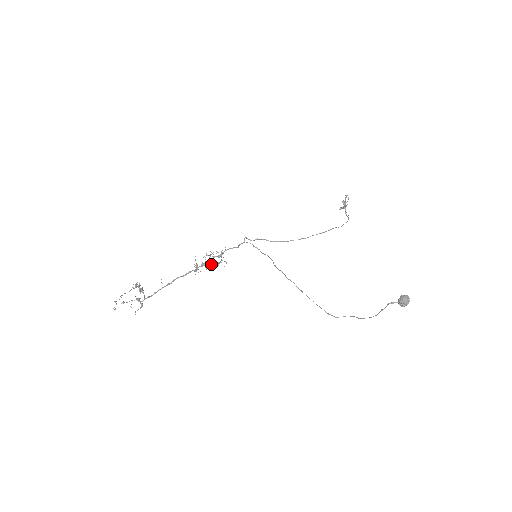
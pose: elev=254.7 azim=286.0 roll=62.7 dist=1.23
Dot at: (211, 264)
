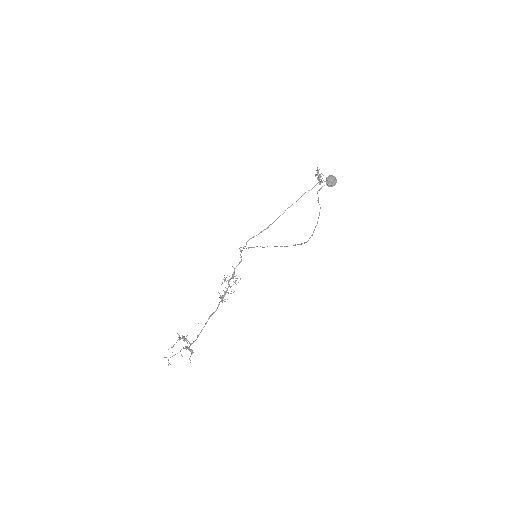
Dot at: occluded
